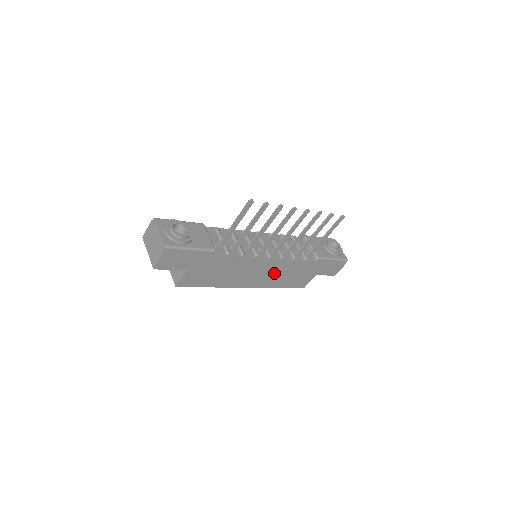
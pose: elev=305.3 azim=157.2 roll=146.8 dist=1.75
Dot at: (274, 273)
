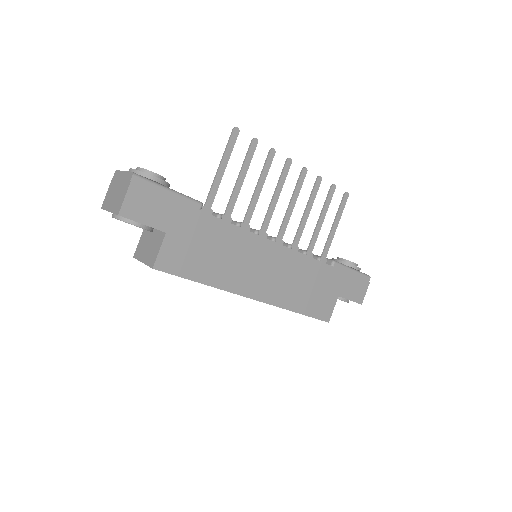
Dot at: (285, 276)
